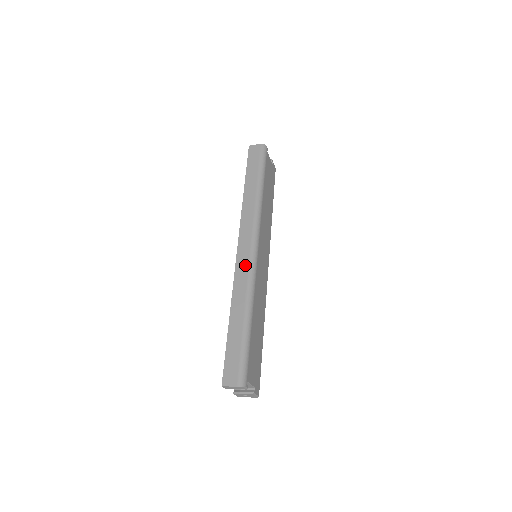
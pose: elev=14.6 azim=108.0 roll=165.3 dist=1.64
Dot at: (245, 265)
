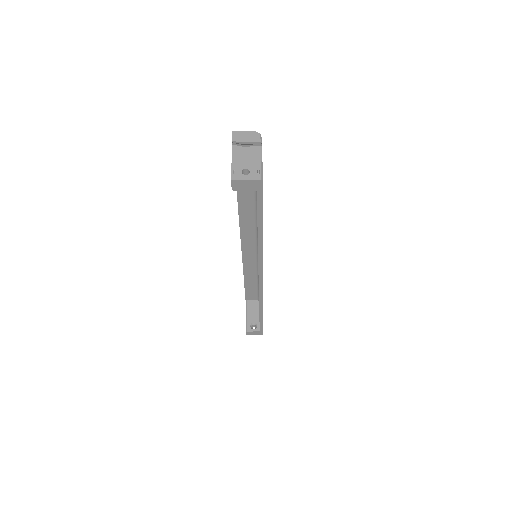
Dot at: occluded
